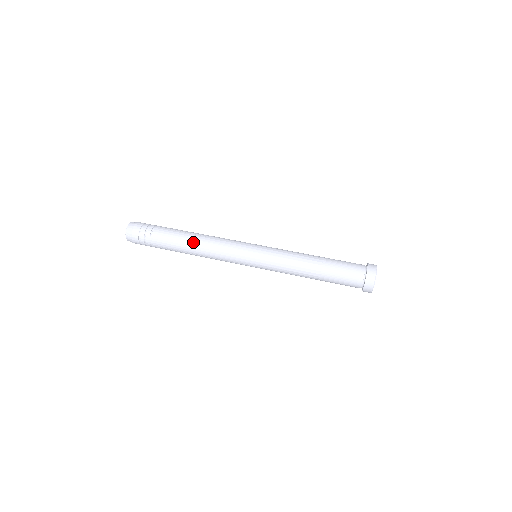
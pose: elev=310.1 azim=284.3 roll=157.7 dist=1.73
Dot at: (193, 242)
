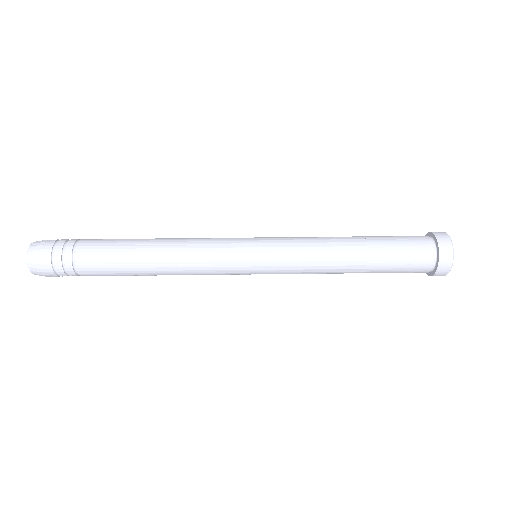
Dot at: (149, 261)
